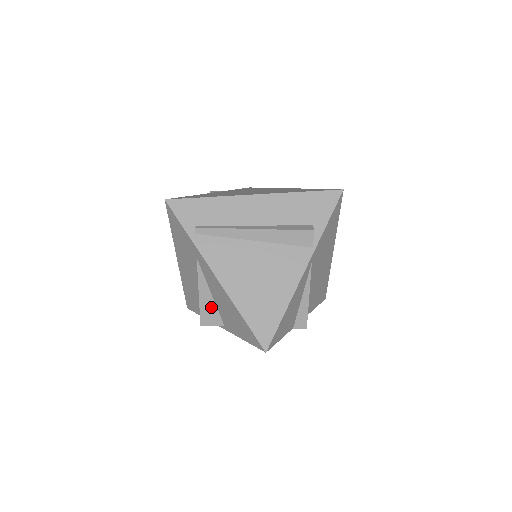
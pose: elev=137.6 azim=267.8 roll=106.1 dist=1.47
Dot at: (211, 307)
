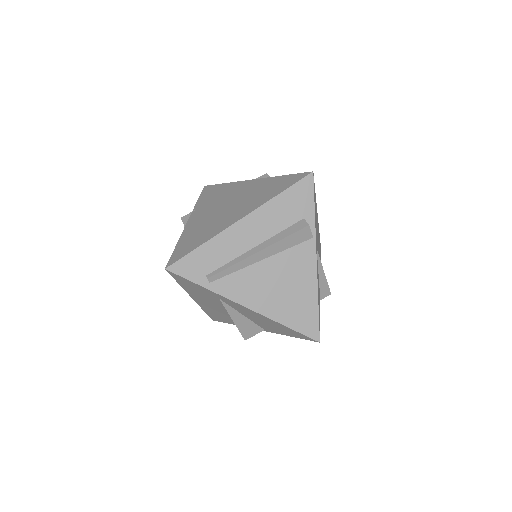
Dot at: (248, 324)
